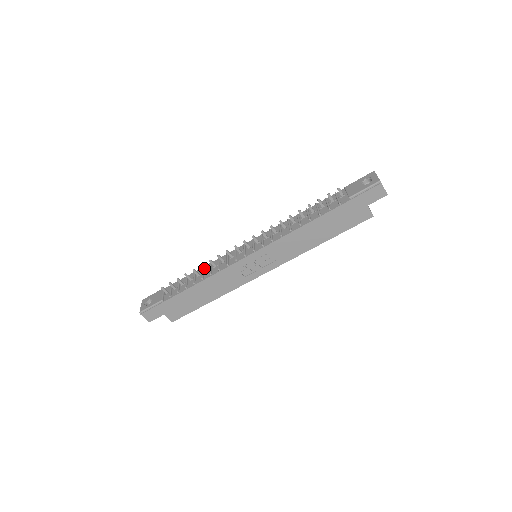
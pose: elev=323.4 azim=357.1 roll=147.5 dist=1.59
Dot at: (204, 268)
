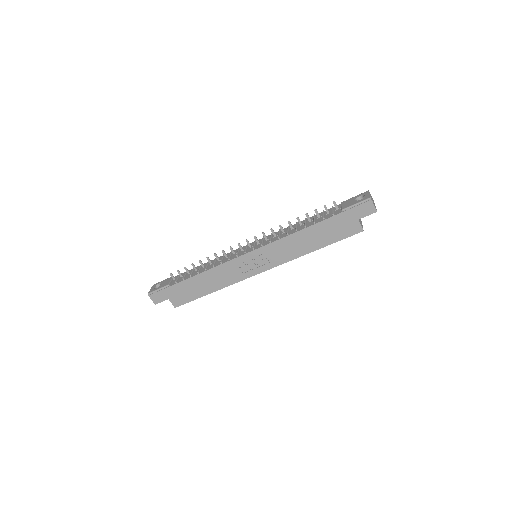
Dot at: (209, 261)
